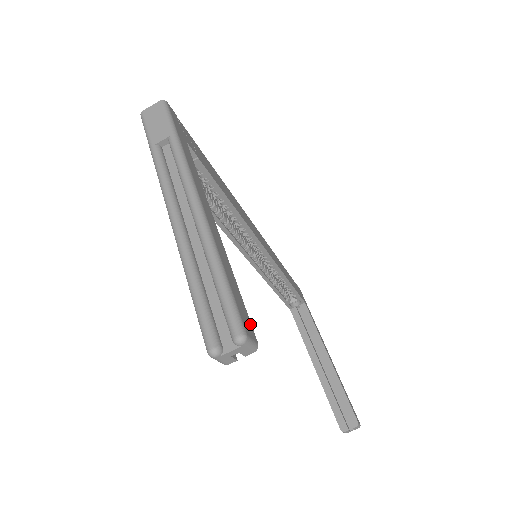
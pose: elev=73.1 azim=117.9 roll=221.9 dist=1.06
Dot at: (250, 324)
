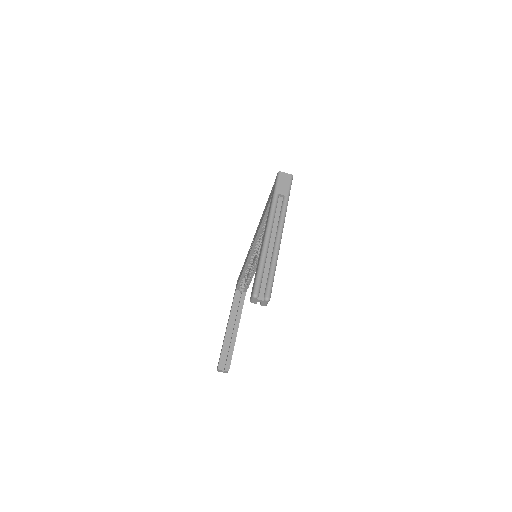
Dot at: occluded
